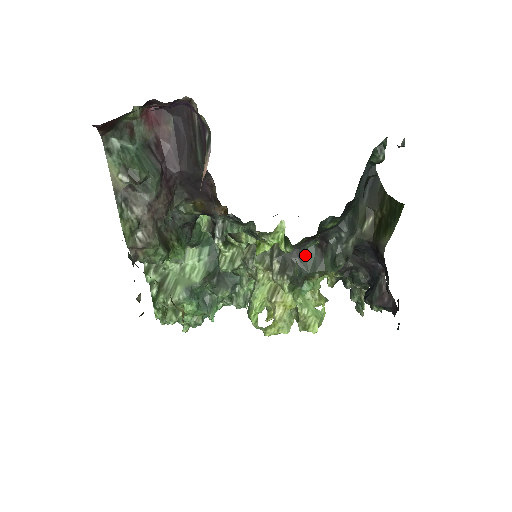
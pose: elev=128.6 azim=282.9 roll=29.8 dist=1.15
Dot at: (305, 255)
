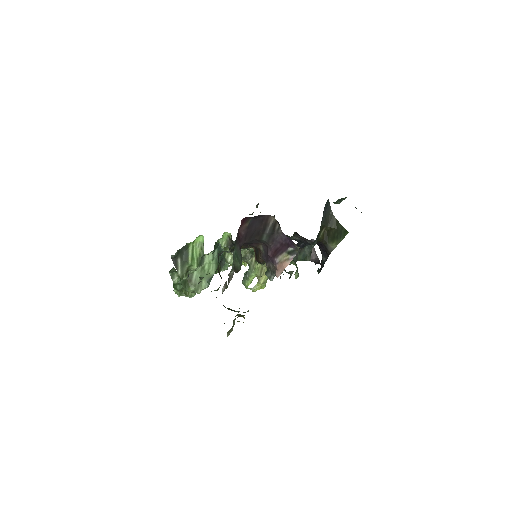
Dot at: occluded
